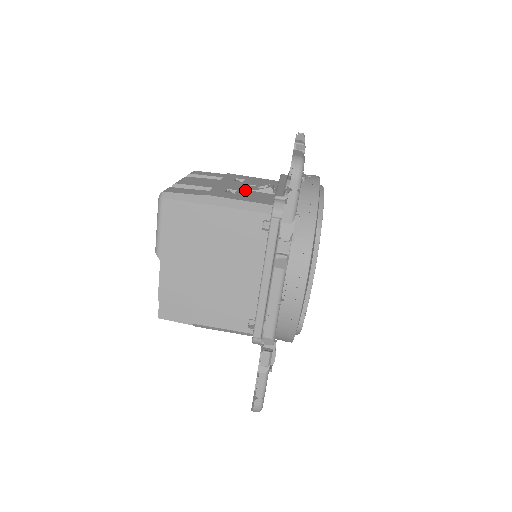
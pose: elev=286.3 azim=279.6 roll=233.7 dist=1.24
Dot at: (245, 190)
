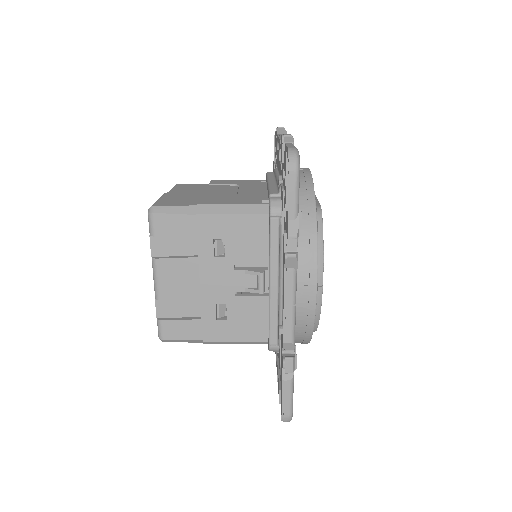
Dot at: (234, 299)
